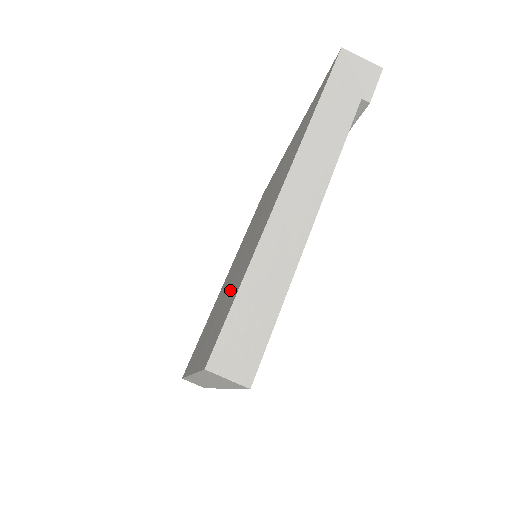
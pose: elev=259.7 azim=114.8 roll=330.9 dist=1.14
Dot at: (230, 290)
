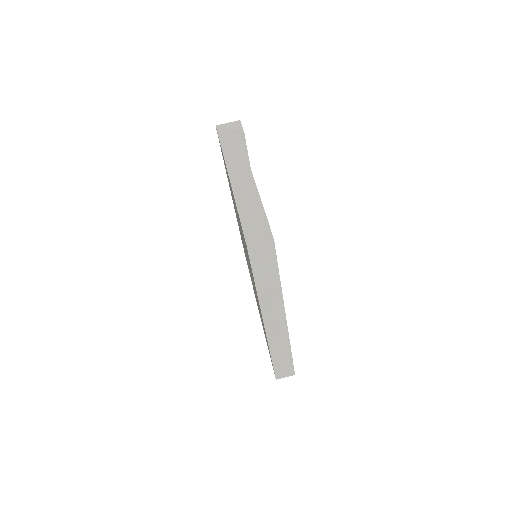
Dot at: occluded
